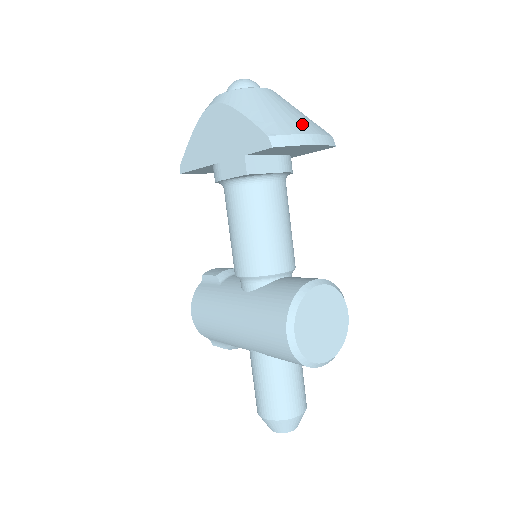
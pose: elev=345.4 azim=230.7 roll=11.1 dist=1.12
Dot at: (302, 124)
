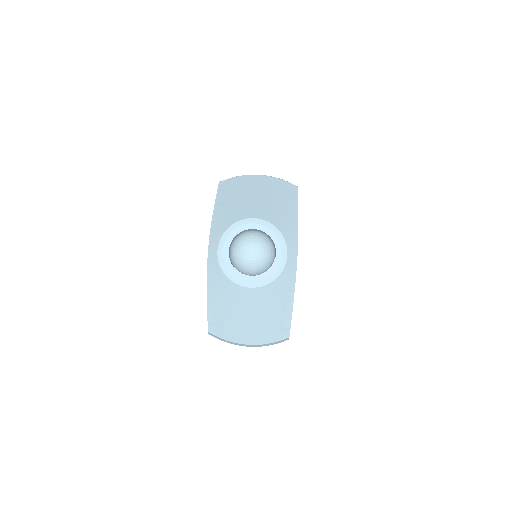
Dot at: (251, 335)
